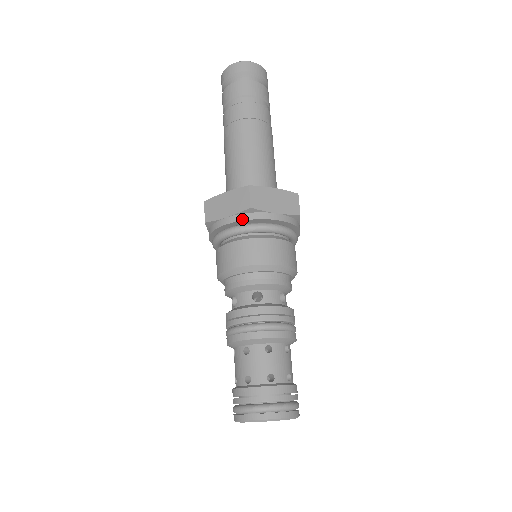
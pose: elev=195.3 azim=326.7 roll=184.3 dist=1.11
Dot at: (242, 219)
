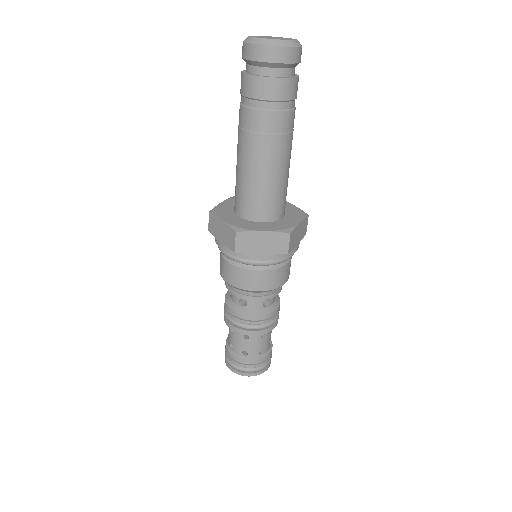
Dot at: (230, 253)
